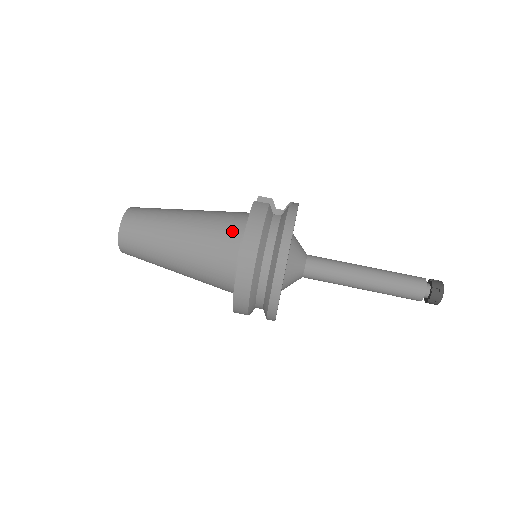
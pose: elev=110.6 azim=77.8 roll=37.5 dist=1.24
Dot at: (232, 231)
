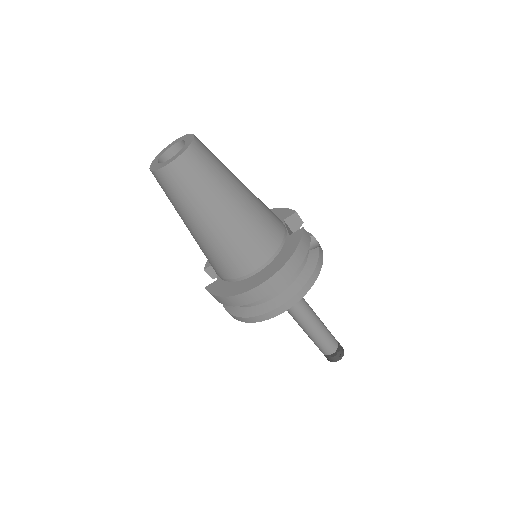
Dot at: (272, 240)
